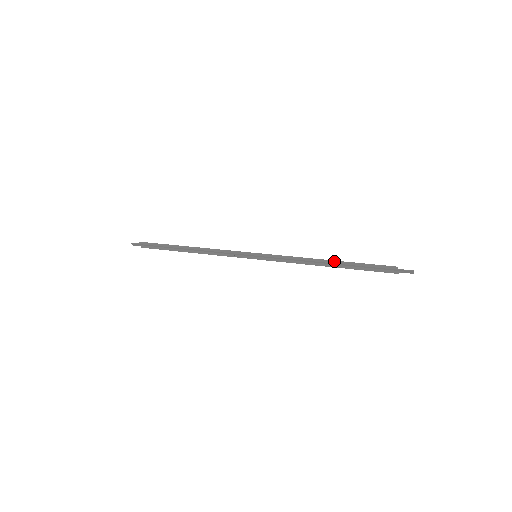
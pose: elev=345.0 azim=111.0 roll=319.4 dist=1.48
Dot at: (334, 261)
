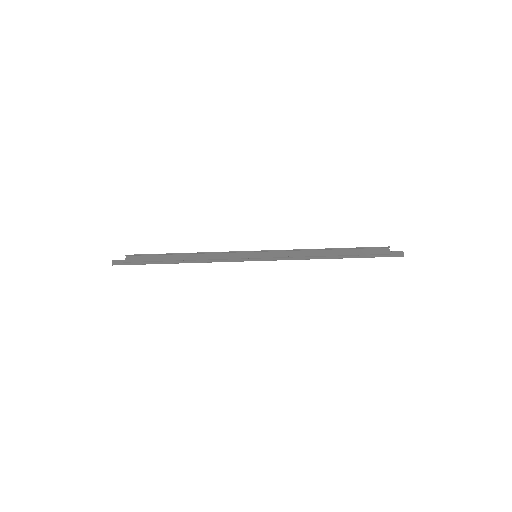
Dot at: (333, 248)
